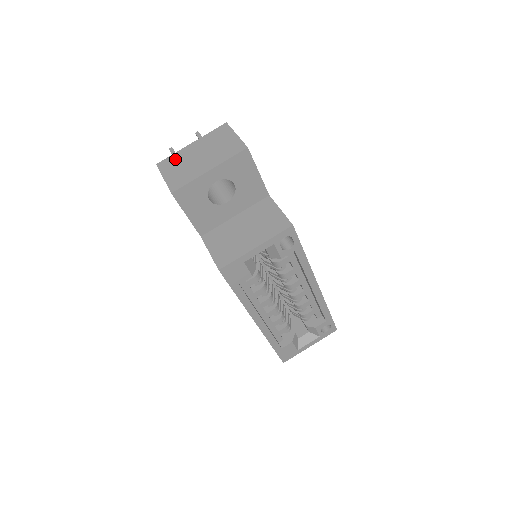
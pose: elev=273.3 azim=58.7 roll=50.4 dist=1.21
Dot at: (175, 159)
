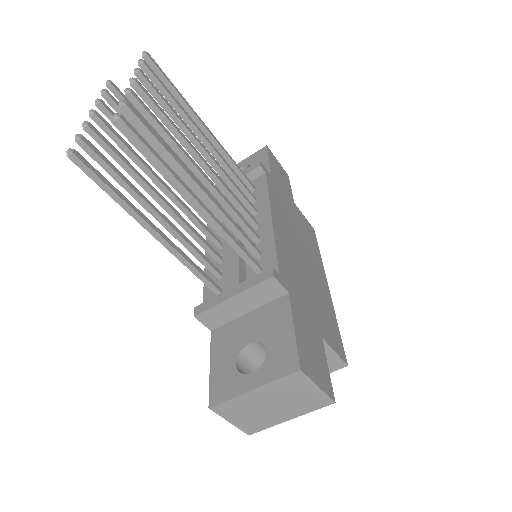
Dot at: (236, 406)
